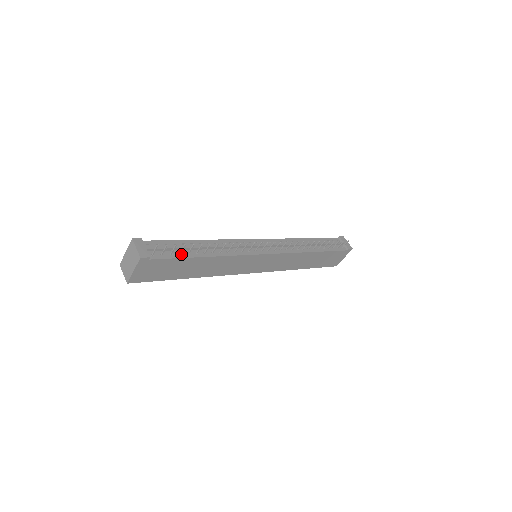
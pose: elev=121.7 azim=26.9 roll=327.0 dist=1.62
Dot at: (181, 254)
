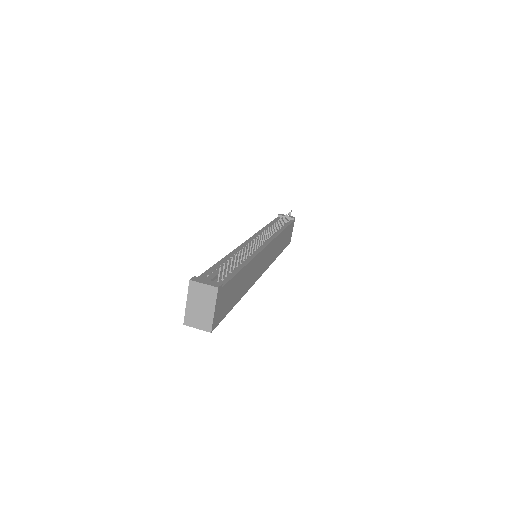
Dot at: (231, 272)
